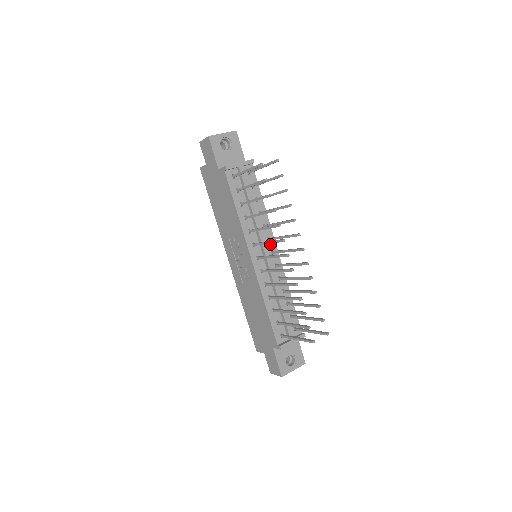
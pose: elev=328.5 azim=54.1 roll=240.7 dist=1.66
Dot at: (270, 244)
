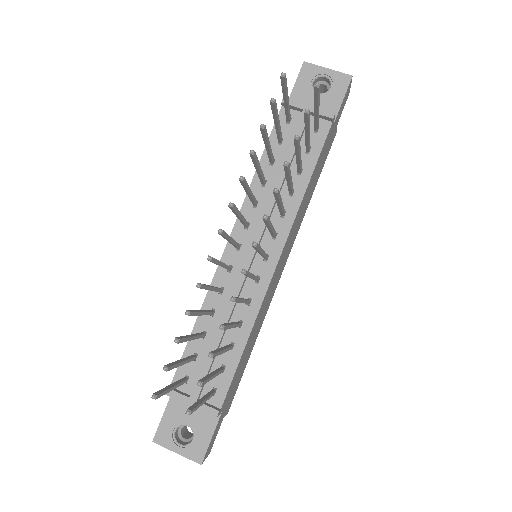
Dot at: (273, 244)
